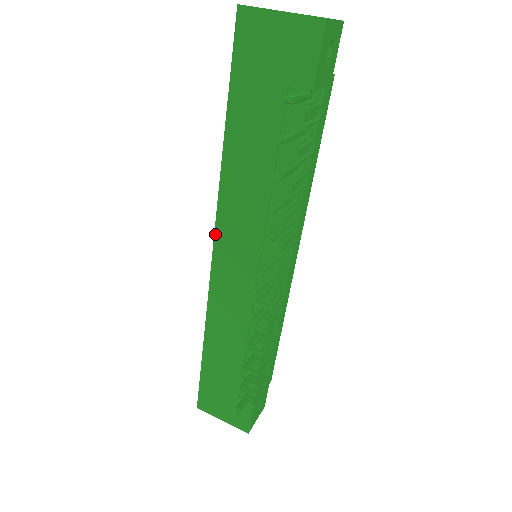
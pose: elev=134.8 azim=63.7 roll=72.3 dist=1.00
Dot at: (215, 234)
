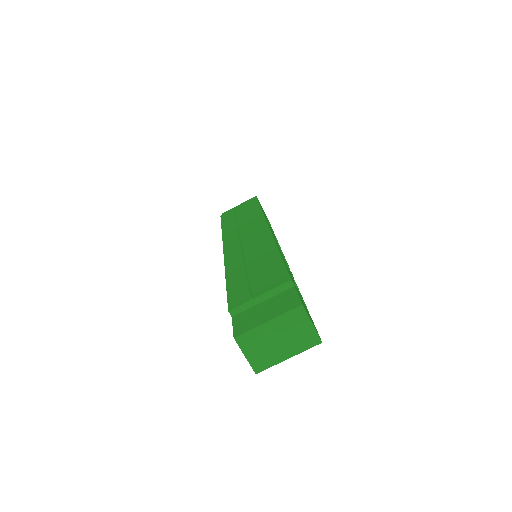
Dot at: occluded
